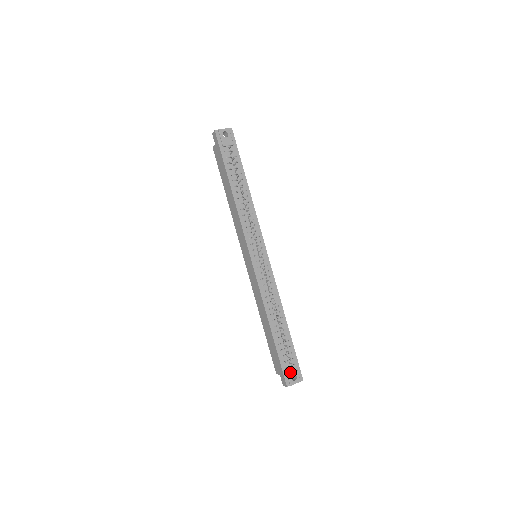
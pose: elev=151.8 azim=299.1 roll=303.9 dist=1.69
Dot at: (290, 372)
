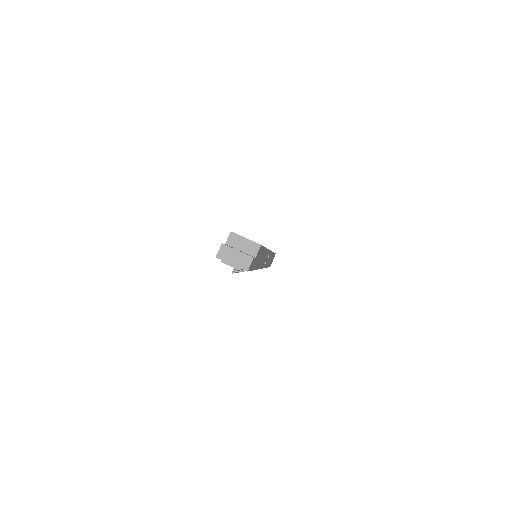
Dot at: occluded
